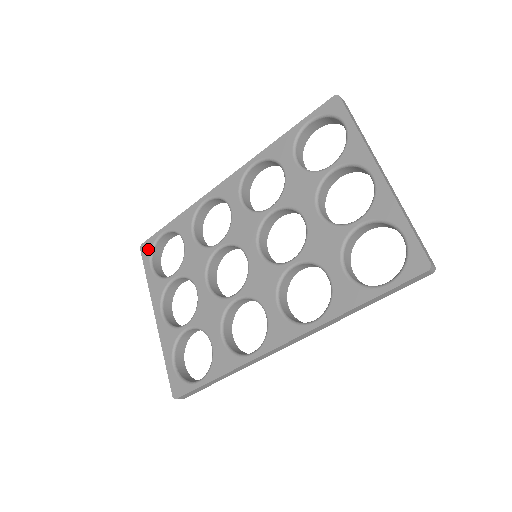
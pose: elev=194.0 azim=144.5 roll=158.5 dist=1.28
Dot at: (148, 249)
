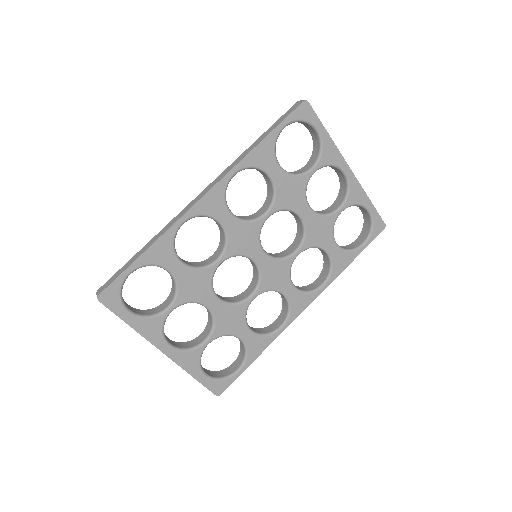
Dot at: (115, 297)
